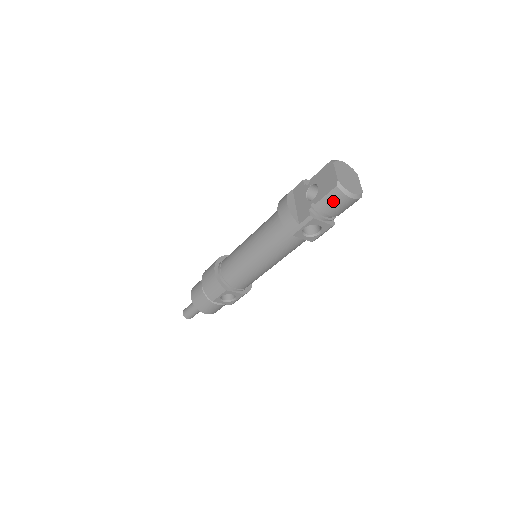
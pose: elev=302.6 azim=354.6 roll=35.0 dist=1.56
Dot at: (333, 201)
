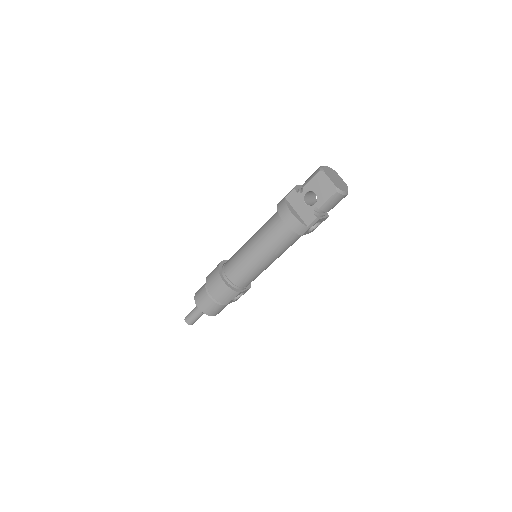
Dot at: (334, 202)
